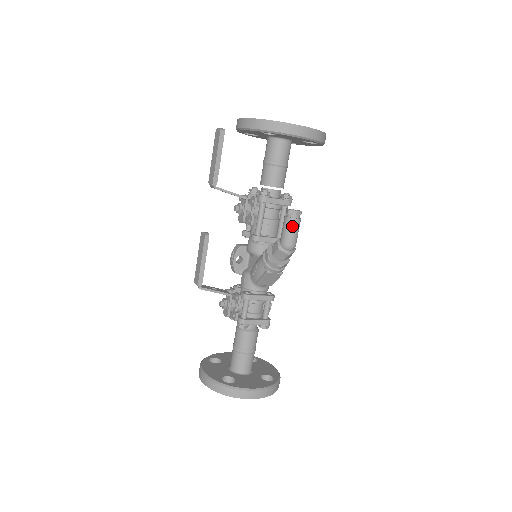
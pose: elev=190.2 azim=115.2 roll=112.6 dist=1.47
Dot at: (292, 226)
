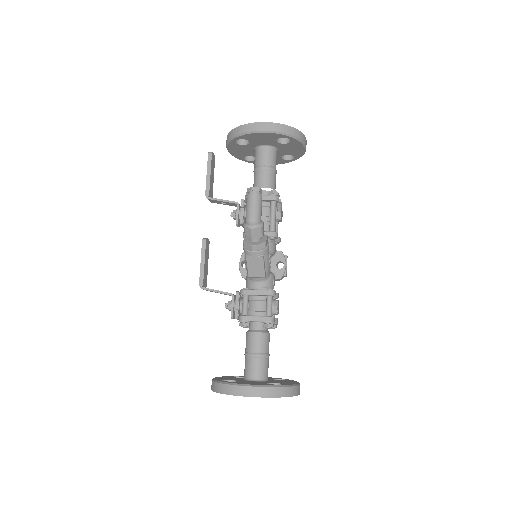
Dot at: (250, 201)
